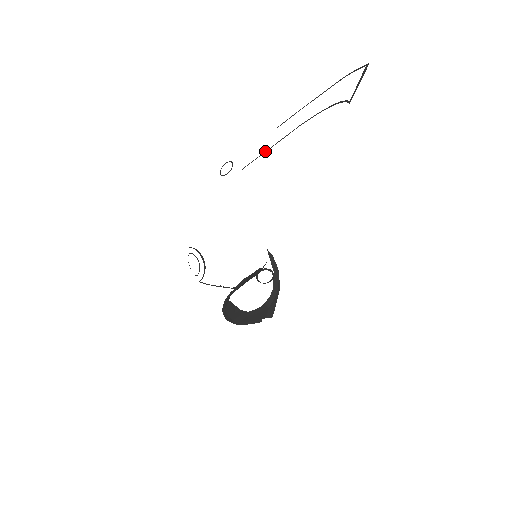
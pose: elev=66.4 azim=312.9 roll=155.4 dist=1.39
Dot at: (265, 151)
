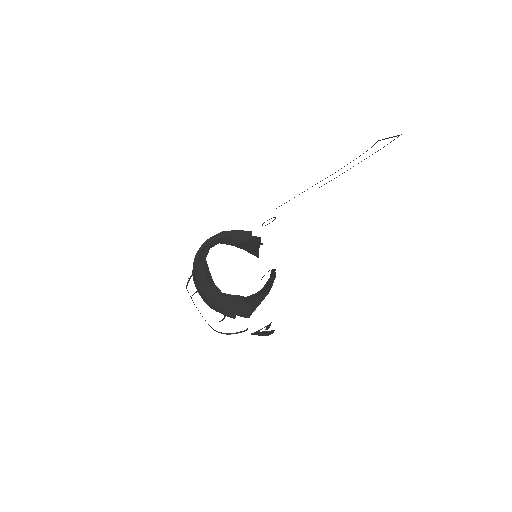
Dot at: occluded
